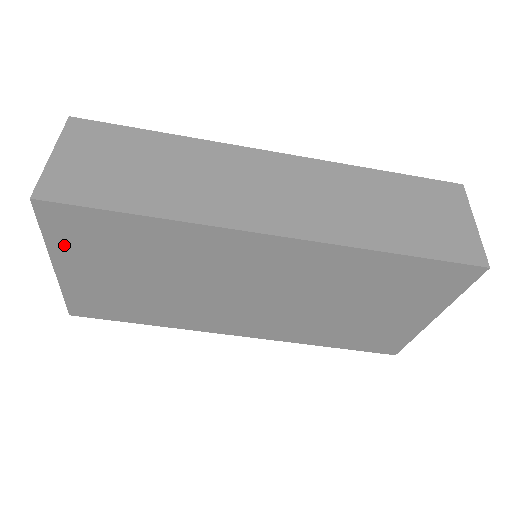
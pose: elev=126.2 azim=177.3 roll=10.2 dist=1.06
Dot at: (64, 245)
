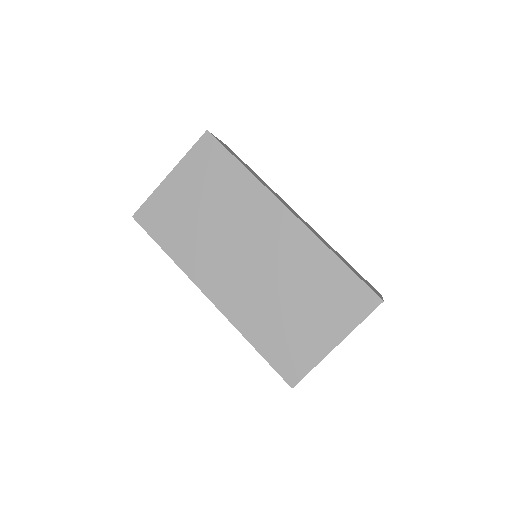
Dot at: (191, 163)
